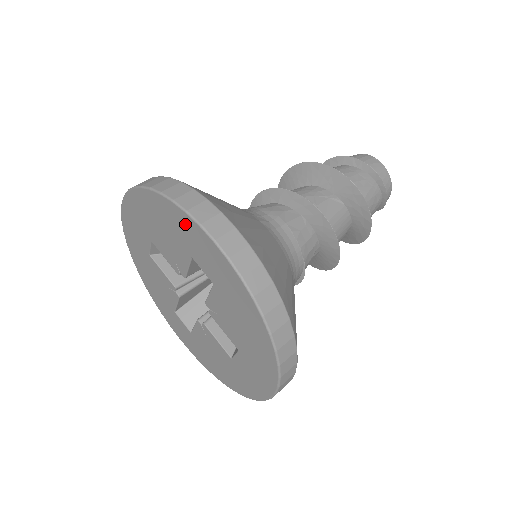
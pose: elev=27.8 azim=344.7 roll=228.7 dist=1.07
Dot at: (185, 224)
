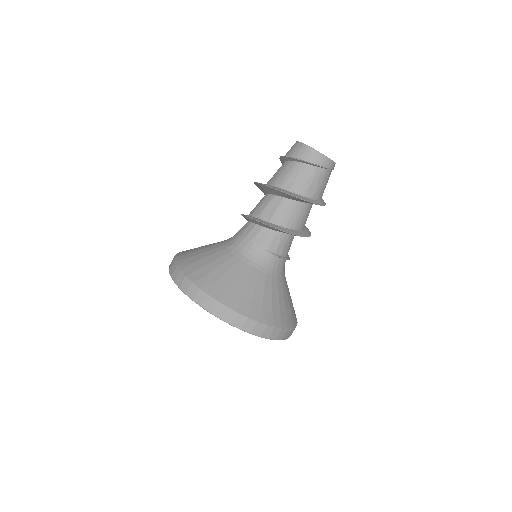
Dot at: occluded
